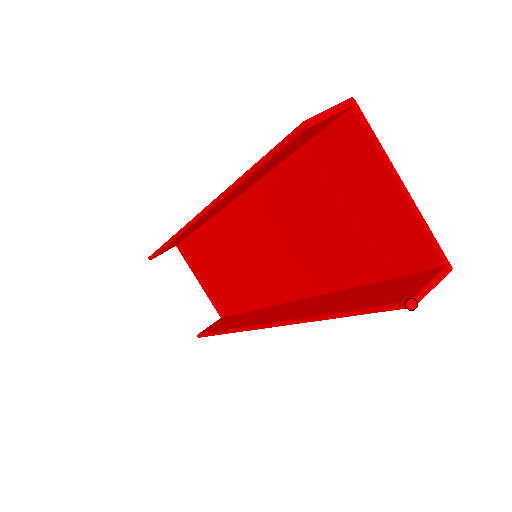
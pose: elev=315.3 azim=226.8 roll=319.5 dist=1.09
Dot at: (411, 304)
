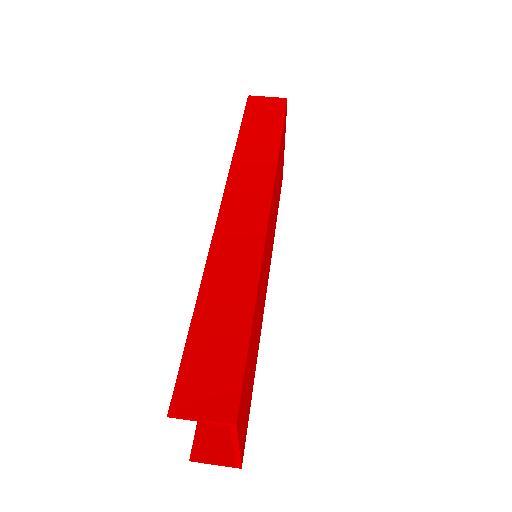
Dot at: (191, 461)
